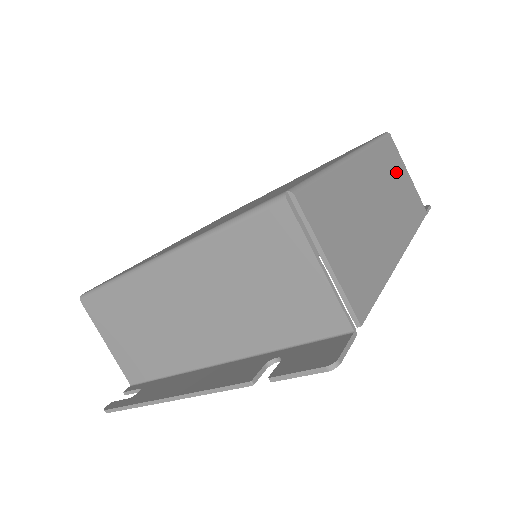
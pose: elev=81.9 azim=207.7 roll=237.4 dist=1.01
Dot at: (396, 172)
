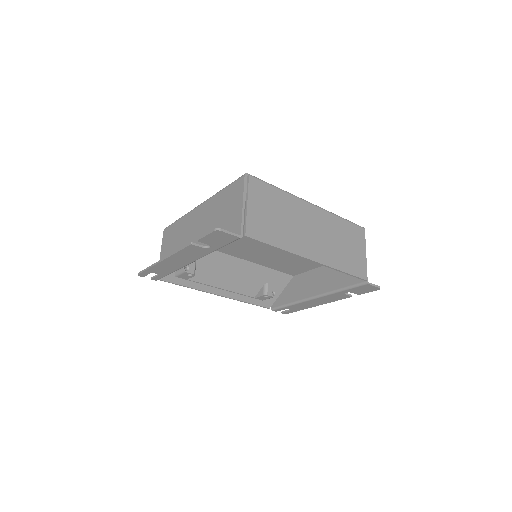
Dot at: (350, 241)
